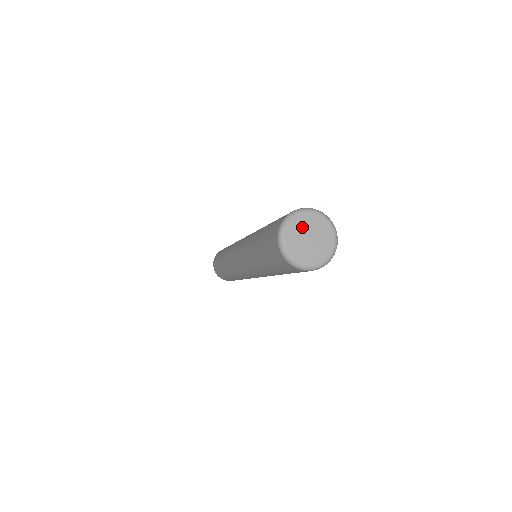
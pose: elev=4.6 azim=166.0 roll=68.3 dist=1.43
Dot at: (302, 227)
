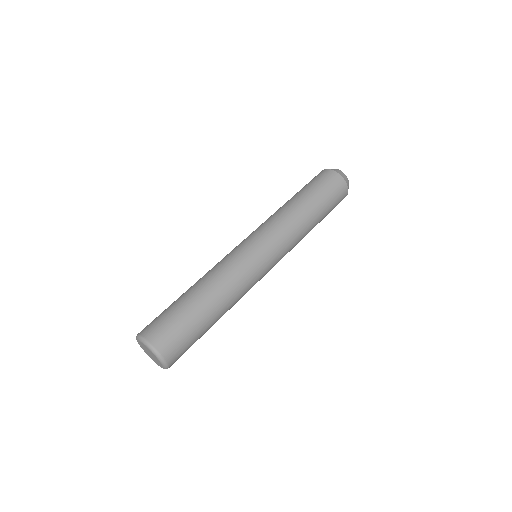
Dot at: (151, 353)
